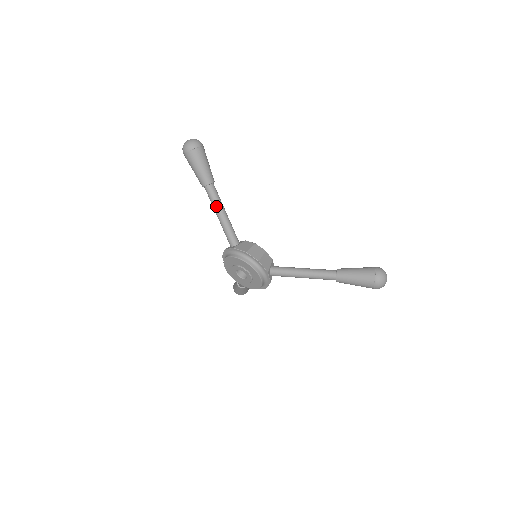
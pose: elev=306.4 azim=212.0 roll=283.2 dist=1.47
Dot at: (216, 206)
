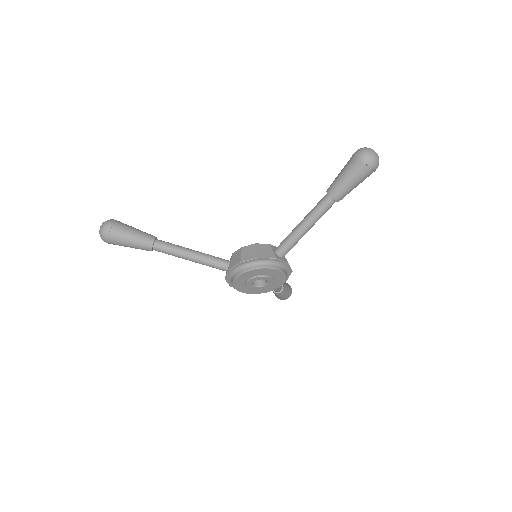
Dot at: (178, 254)
